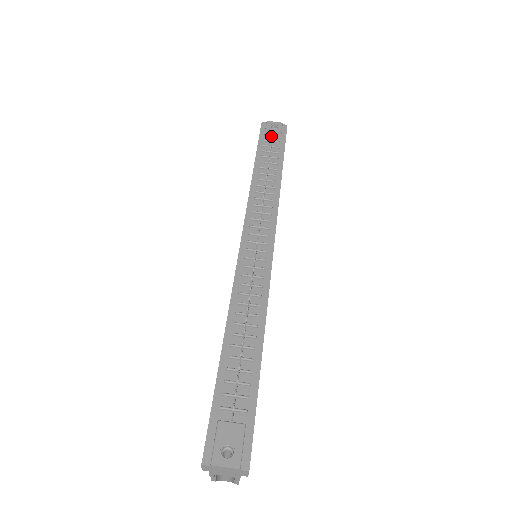
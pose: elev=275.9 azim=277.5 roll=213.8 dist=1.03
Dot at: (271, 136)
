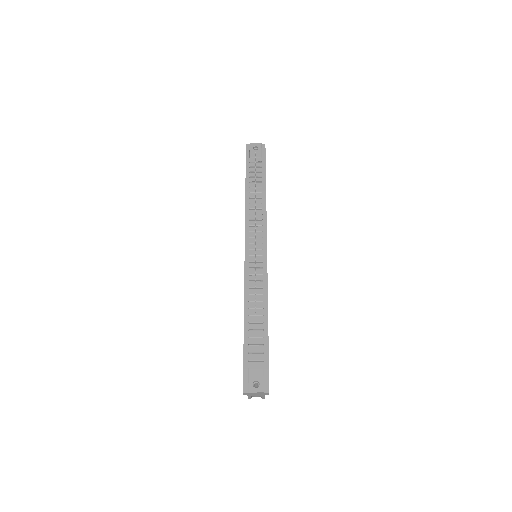
Dot at: (254, 157)
